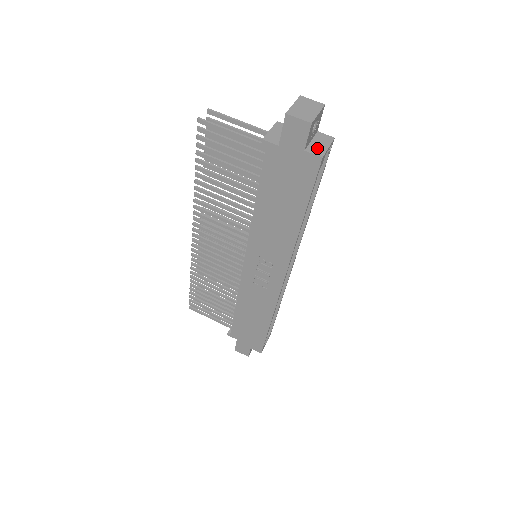
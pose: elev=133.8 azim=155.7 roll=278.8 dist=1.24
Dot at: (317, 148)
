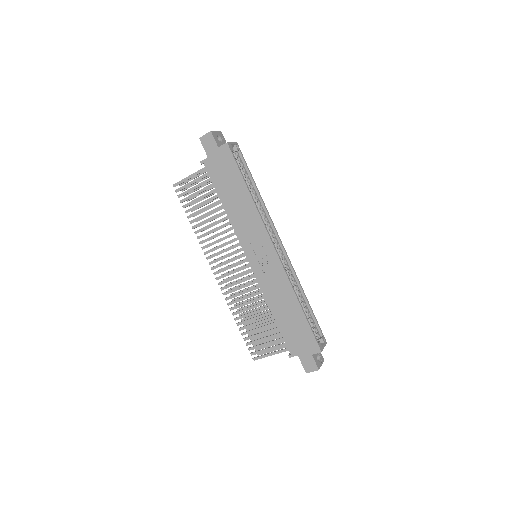
Dot at: occluded
